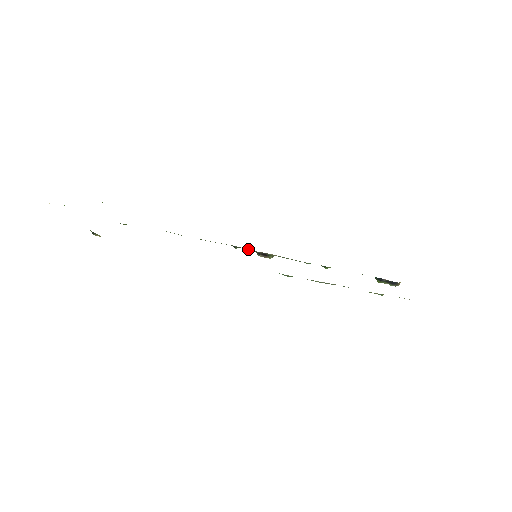
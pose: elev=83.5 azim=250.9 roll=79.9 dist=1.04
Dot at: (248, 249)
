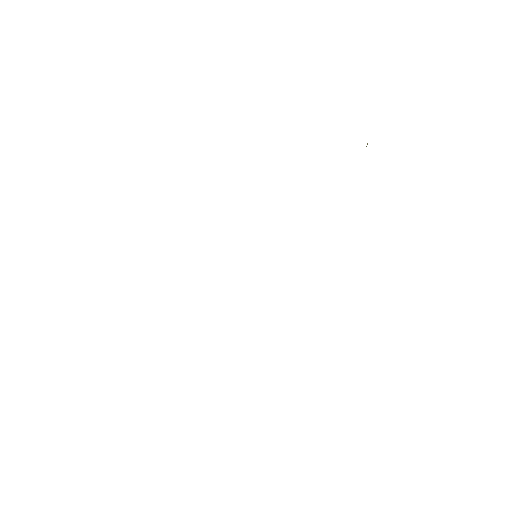
Dot at: occluded
